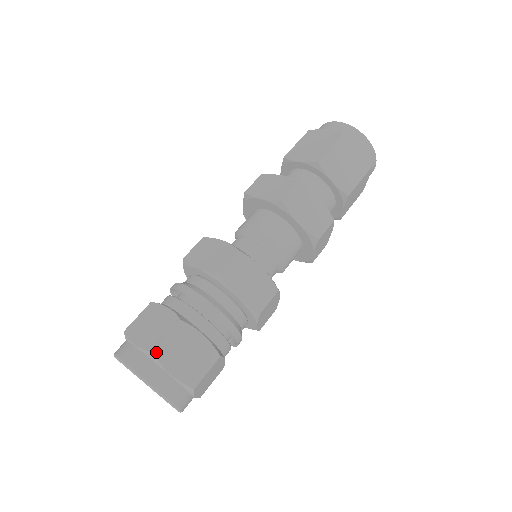
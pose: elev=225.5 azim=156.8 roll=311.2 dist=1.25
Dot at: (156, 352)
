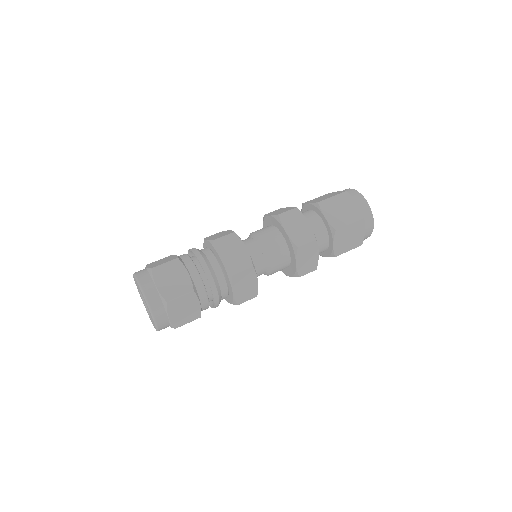
Dot at: (169, 303)
